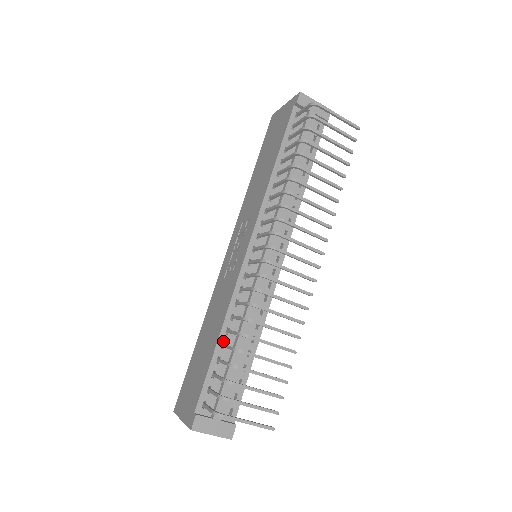
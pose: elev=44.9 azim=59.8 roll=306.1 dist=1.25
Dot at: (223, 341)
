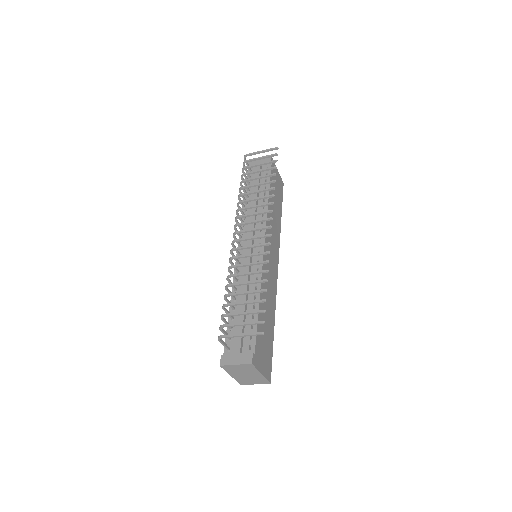
Dot at: (233, 306)
